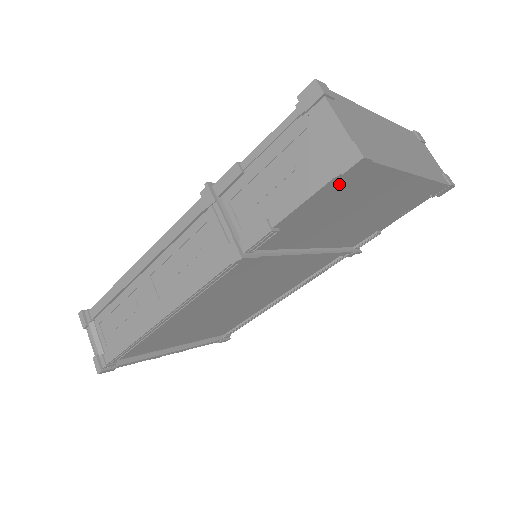
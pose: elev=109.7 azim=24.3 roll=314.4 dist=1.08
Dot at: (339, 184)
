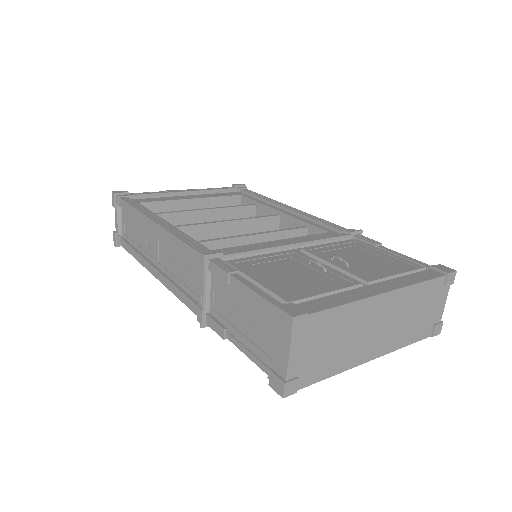
Dot at: occluded
